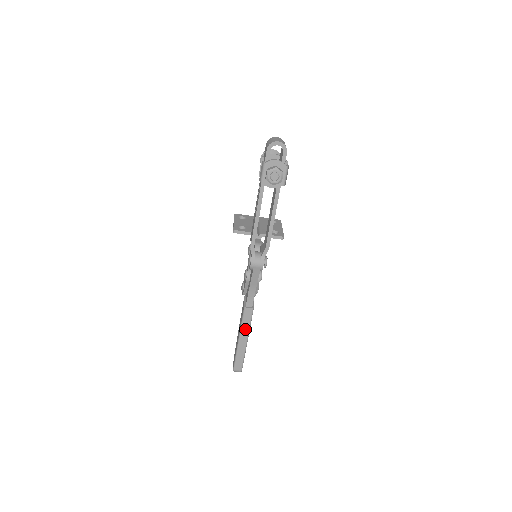
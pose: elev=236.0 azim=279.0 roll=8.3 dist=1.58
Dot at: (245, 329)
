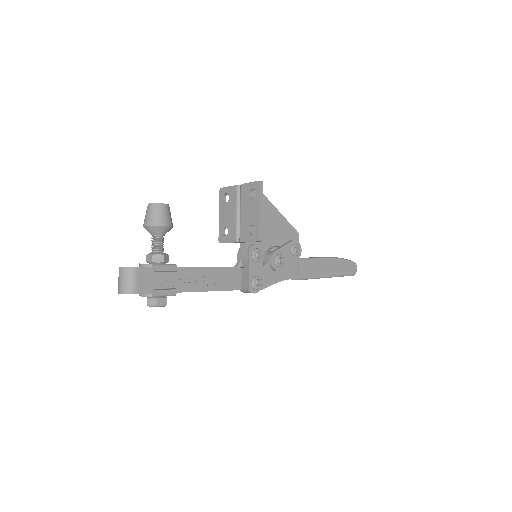
Dot at: occluded
